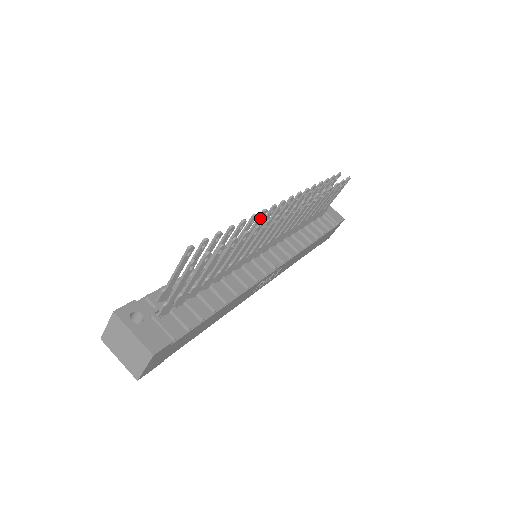
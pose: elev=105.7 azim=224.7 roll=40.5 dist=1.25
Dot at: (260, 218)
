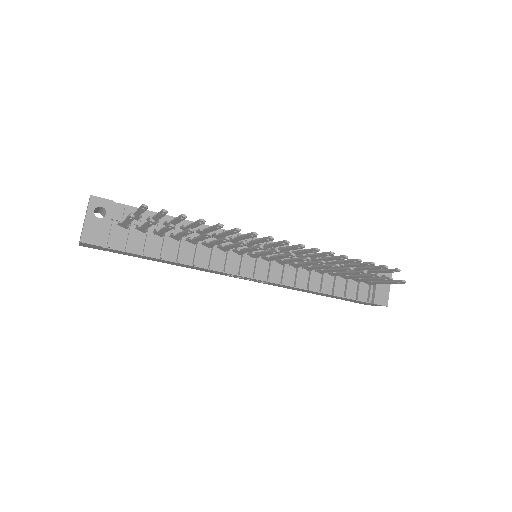
Dot at: (250, 235)
